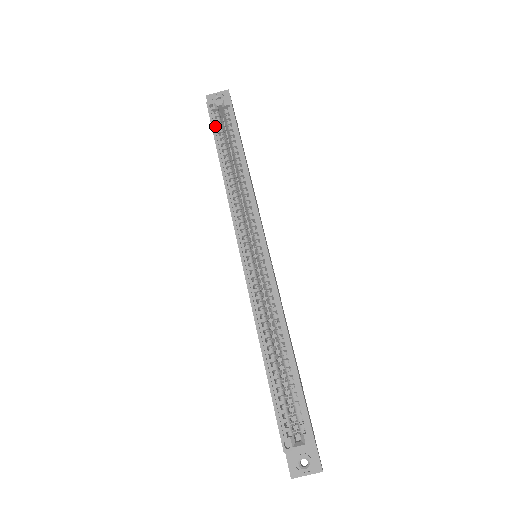
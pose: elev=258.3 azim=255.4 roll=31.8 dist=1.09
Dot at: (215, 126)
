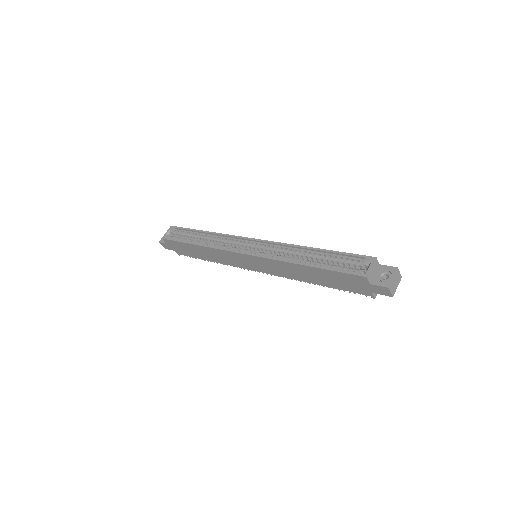
Dot at: (176, 240)
